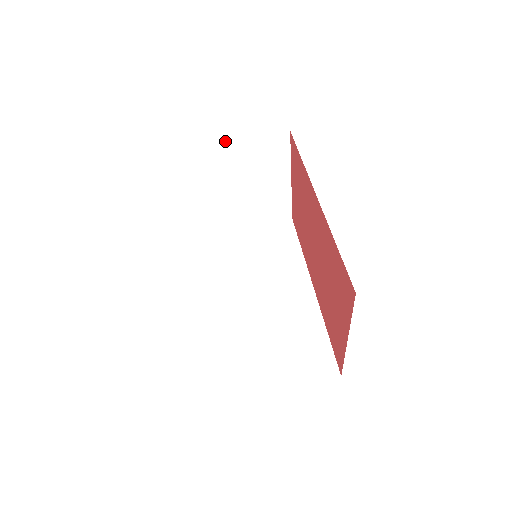
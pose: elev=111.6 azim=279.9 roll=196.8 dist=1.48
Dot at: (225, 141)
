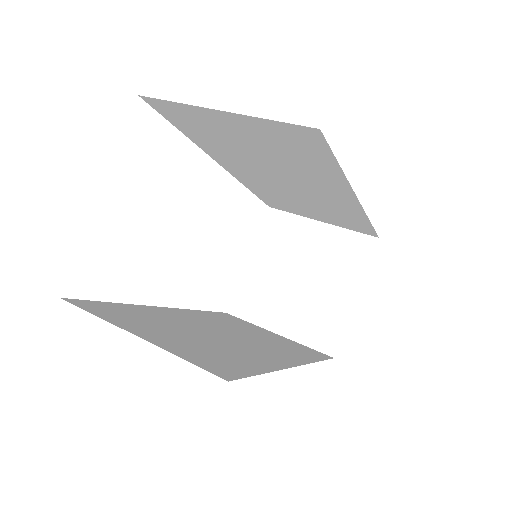
Dot at: (311, 220)
